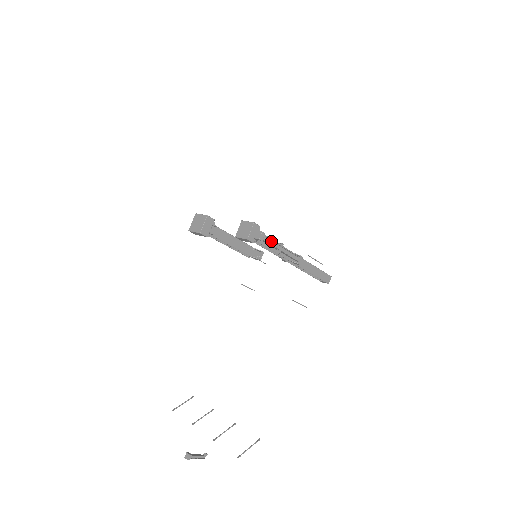
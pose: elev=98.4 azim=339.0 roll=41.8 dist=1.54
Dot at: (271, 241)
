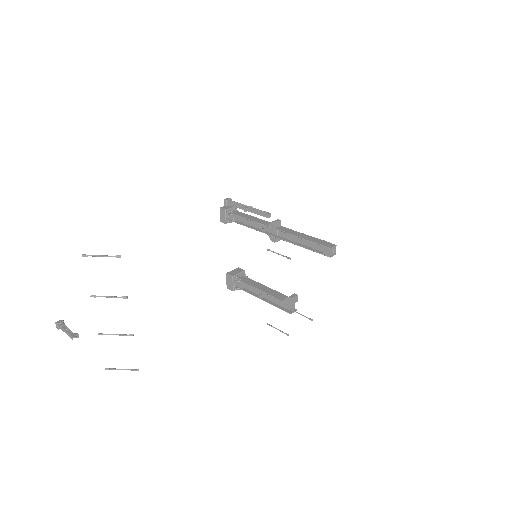
Dot at: occluded
